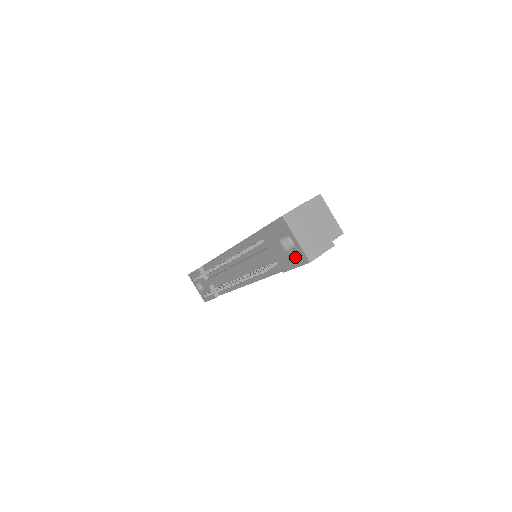
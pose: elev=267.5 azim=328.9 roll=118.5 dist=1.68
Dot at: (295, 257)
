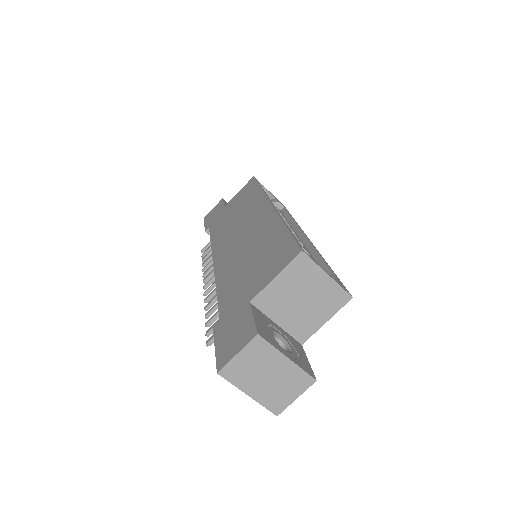
Dot at: occluded
